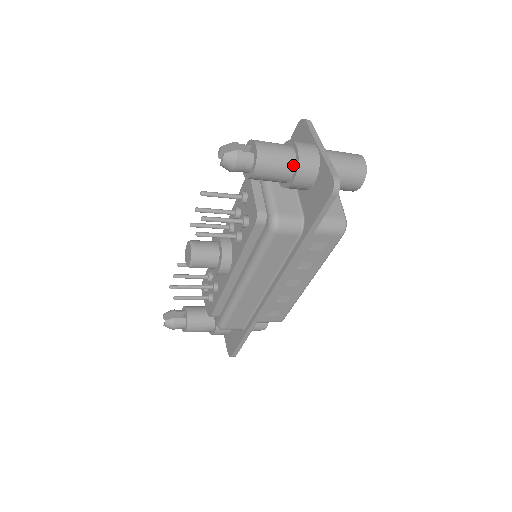
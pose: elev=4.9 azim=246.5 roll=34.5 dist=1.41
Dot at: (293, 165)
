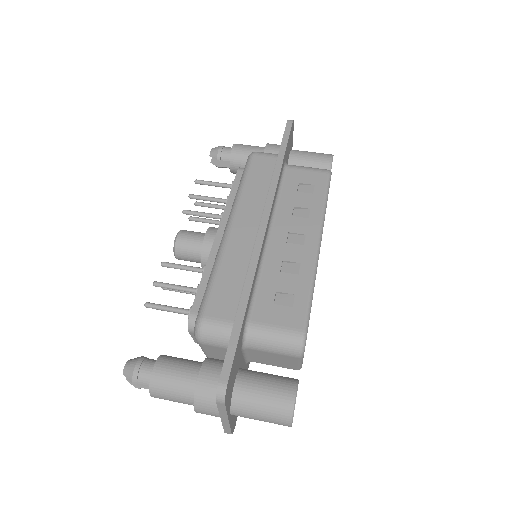
Dot at: occluded
